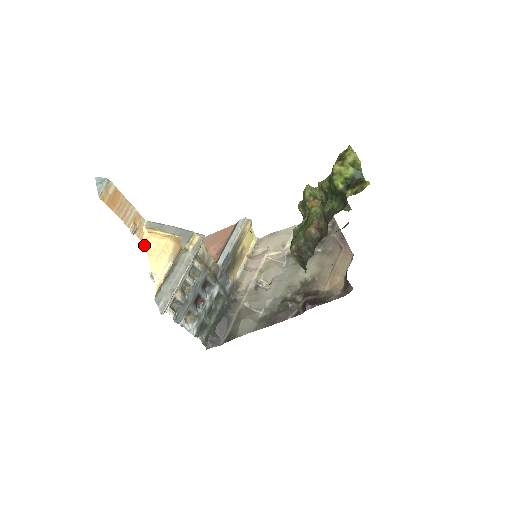
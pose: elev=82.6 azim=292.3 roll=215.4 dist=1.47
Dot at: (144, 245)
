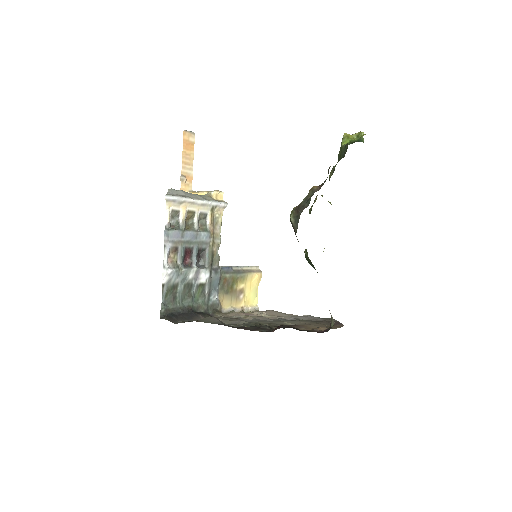
Dot at: occluded
